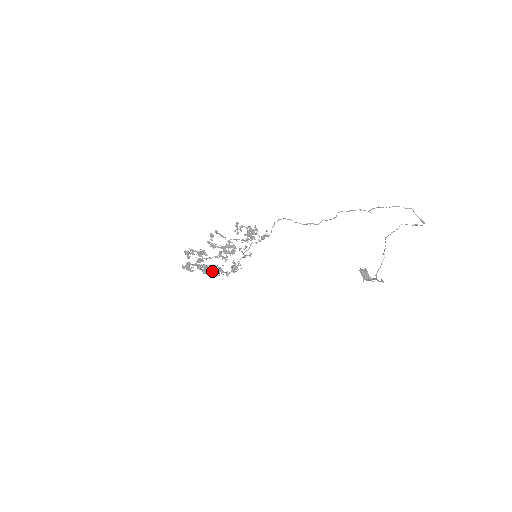
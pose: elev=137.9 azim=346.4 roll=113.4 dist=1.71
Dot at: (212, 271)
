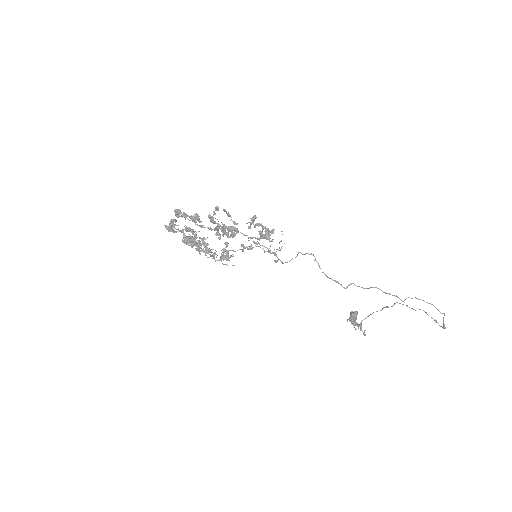
Dot at: occluded
